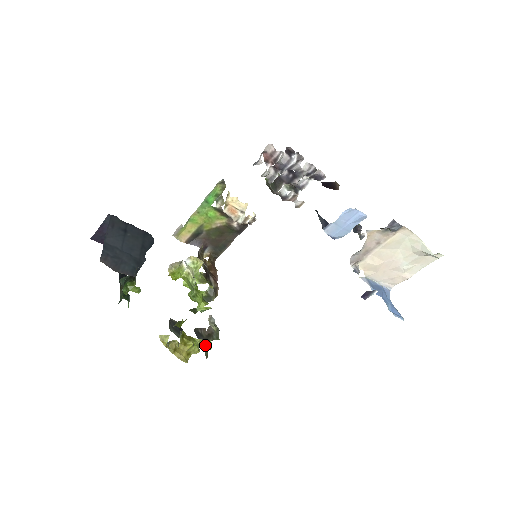
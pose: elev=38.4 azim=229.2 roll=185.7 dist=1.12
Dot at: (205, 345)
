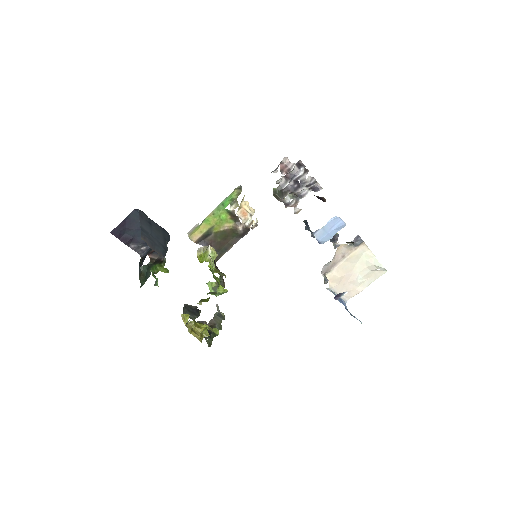
Dot at: (213, 331)
